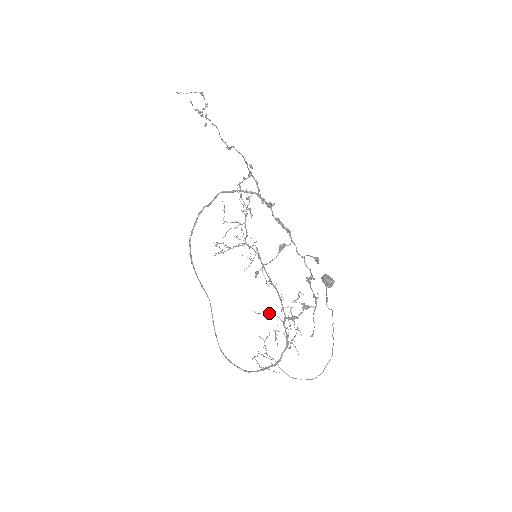
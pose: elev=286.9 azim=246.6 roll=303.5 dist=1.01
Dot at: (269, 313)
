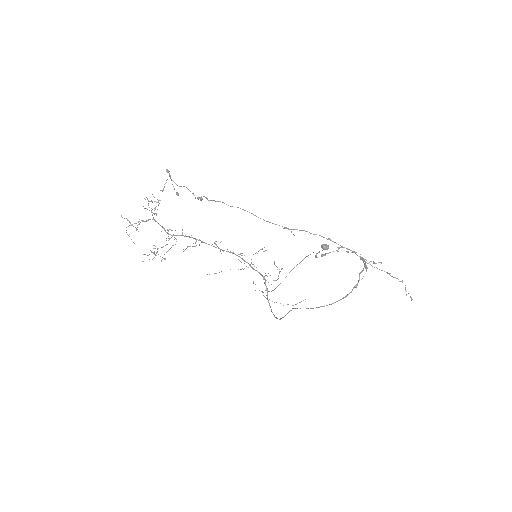
Dot at: occluded
